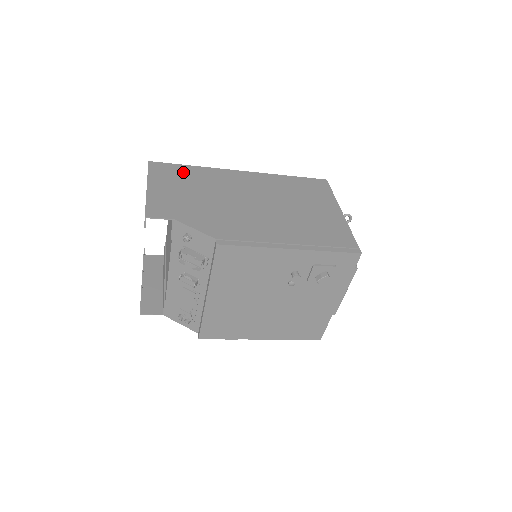
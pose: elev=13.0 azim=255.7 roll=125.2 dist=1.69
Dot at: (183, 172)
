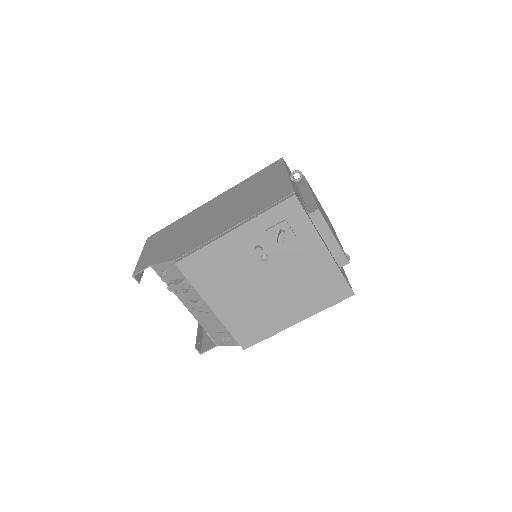
Dot at: (168, 229)
